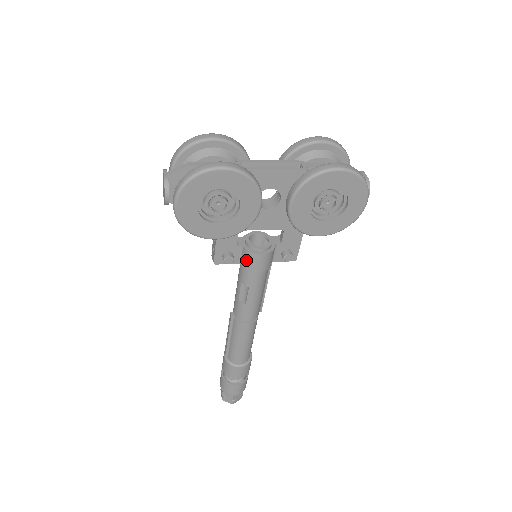
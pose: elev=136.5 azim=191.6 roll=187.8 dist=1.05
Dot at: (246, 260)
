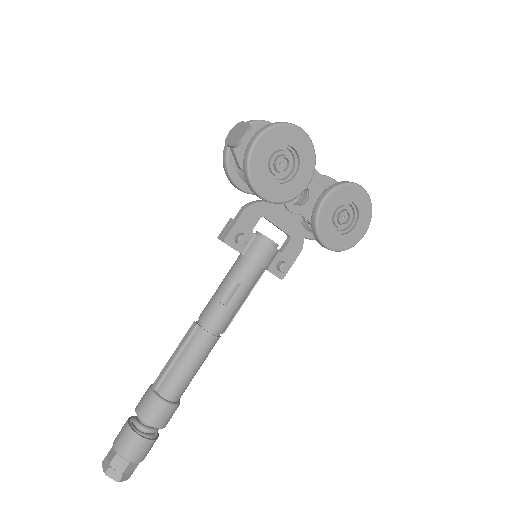
Dot at: (255, 249)
